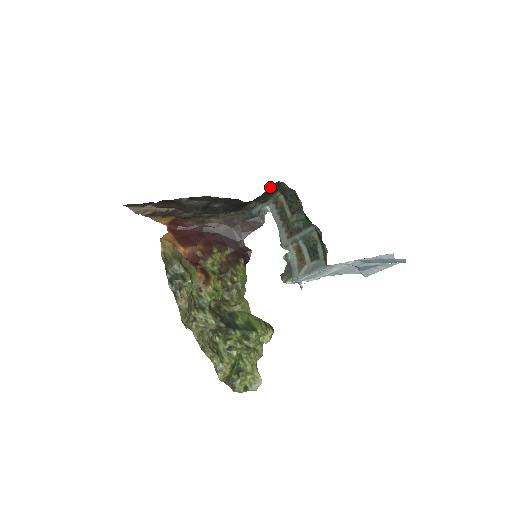
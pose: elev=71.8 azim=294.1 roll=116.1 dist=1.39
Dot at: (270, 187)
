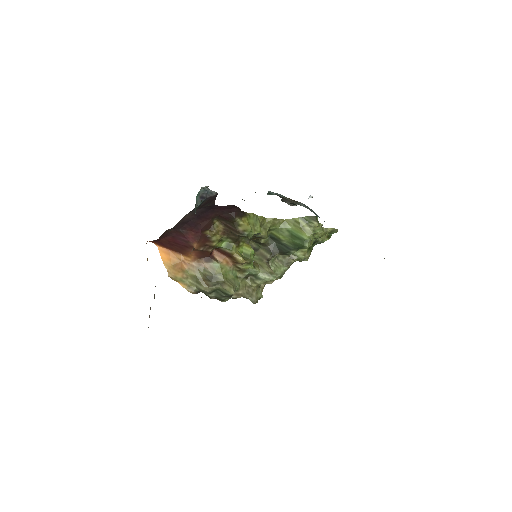
Dot at: occluded
